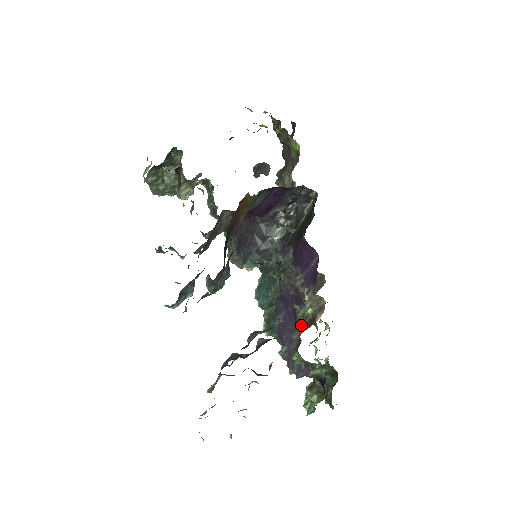
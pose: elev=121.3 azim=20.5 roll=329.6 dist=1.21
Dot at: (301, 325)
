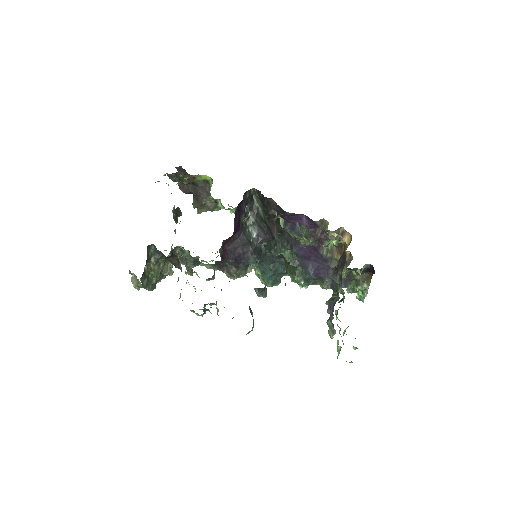
Dot at: (332, 256)
